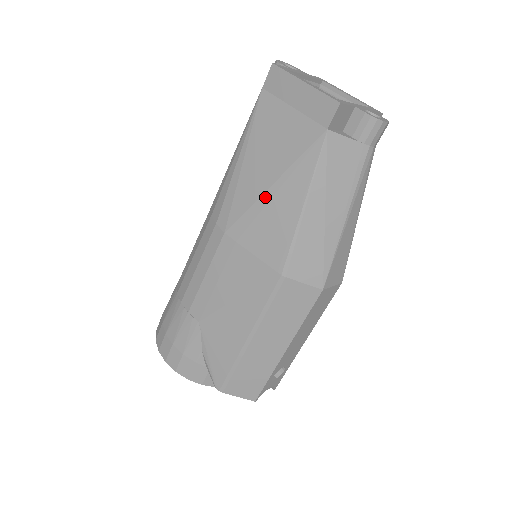
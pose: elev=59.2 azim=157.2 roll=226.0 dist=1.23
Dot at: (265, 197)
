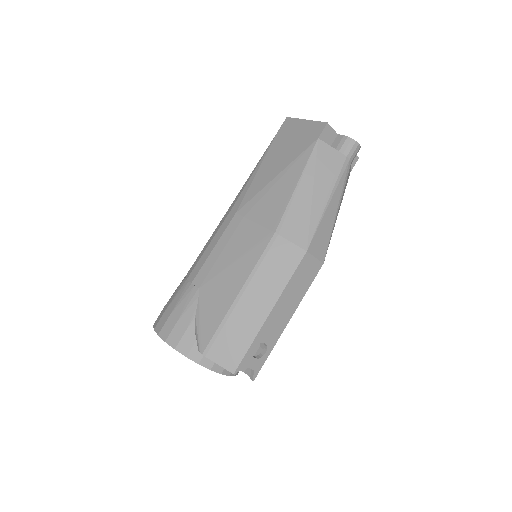
Dot at: (270, 184)
